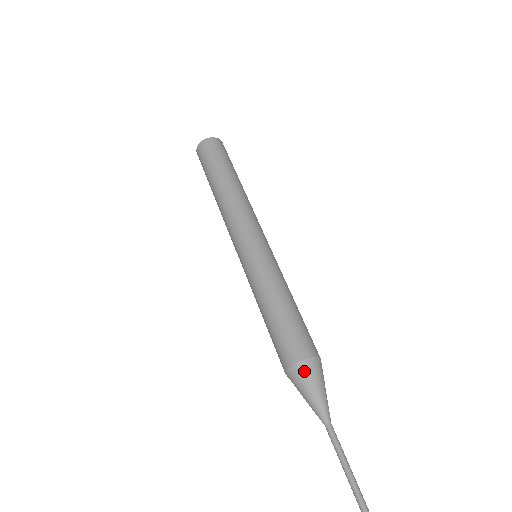
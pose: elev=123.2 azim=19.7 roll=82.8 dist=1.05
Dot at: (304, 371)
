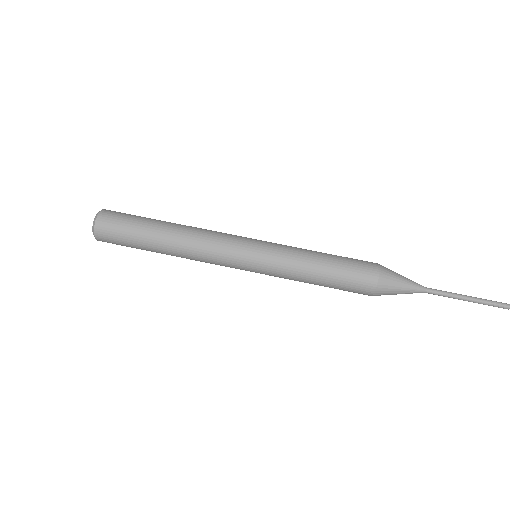
Dot at: (387, 278)
